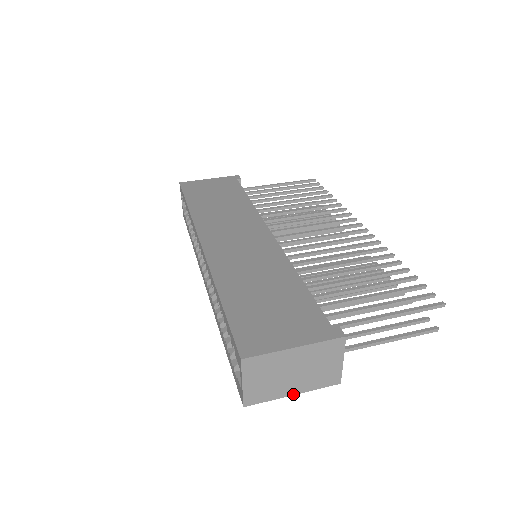
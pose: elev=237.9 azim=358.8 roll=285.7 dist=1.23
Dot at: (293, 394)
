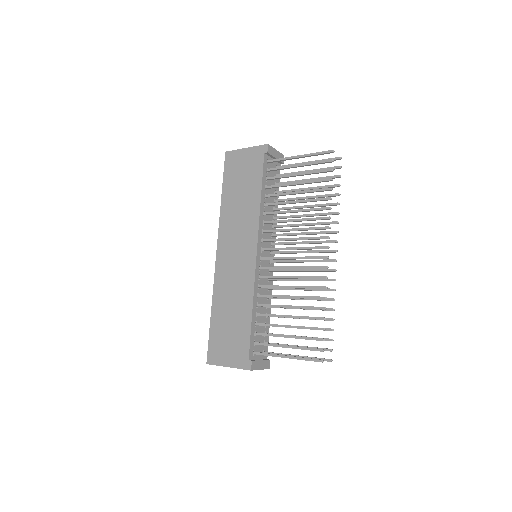
Dot at: occluded
